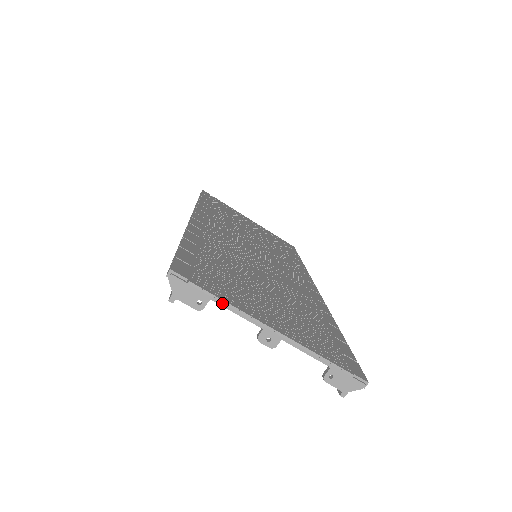
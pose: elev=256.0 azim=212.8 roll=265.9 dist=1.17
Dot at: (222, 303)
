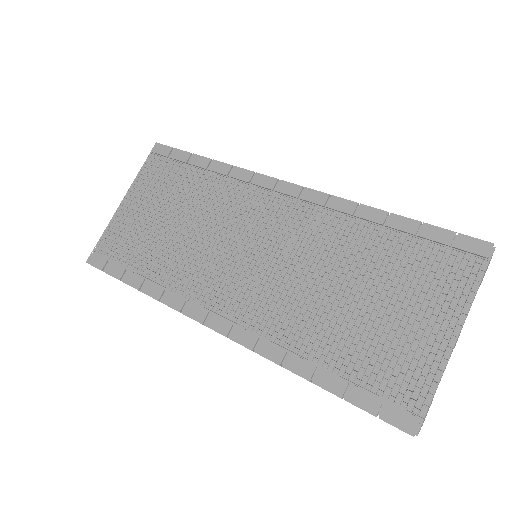
Dot at: occluded
